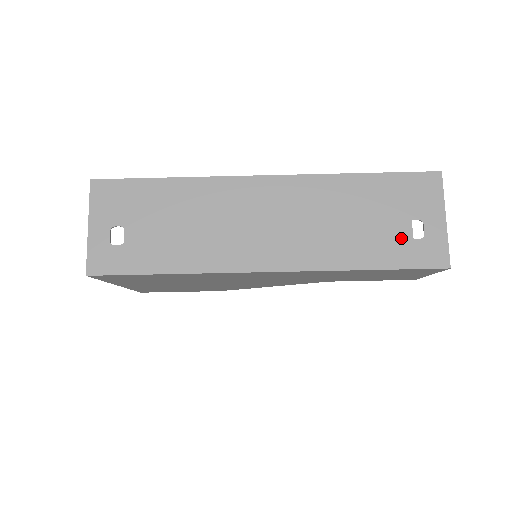
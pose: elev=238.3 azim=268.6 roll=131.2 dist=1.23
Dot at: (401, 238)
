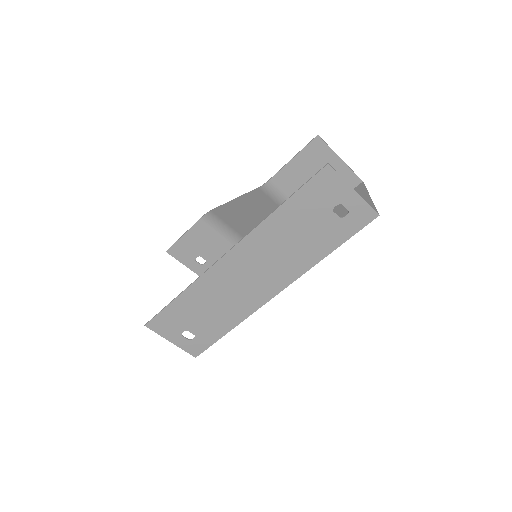
Dot at: (335, 223)
